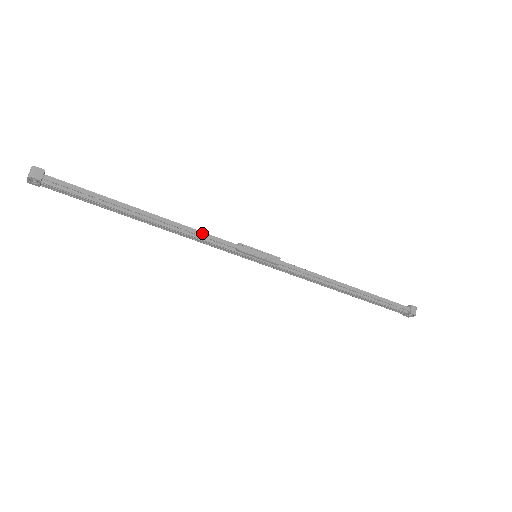
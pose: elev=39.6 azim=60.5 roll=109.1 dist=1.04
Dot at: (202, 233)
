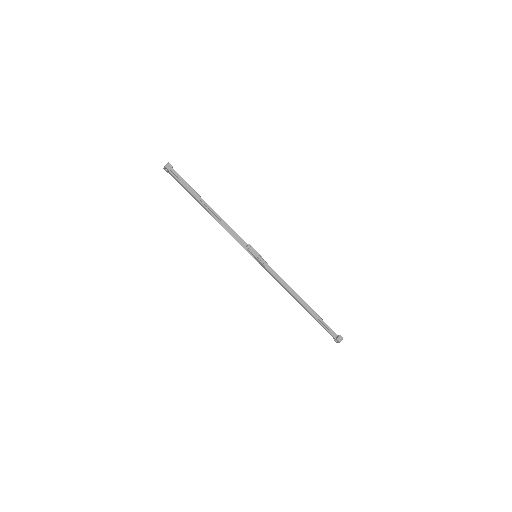
Dot at: (232, 230)
